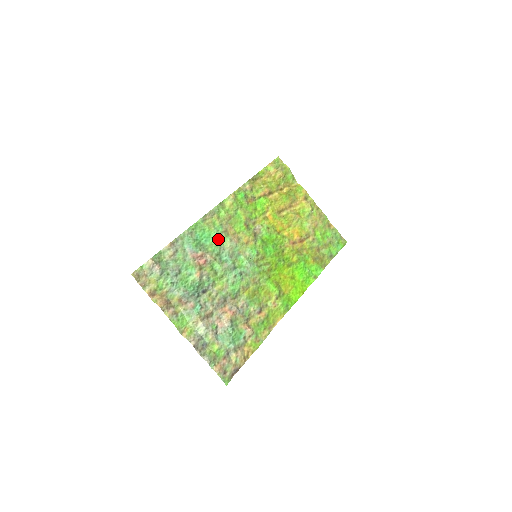
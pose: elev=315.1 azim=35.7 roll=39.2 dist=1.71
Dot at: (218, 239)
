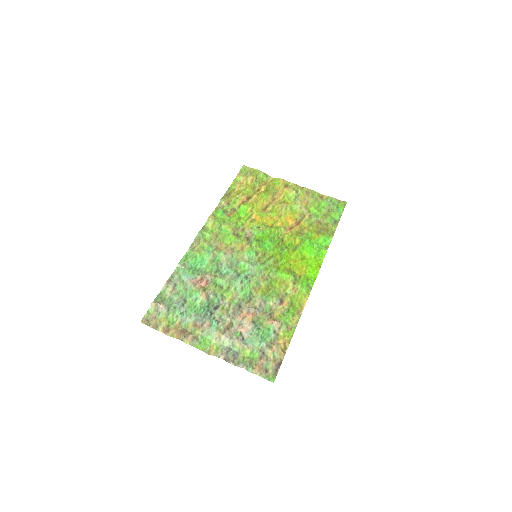
Dot at: (212, 258)
